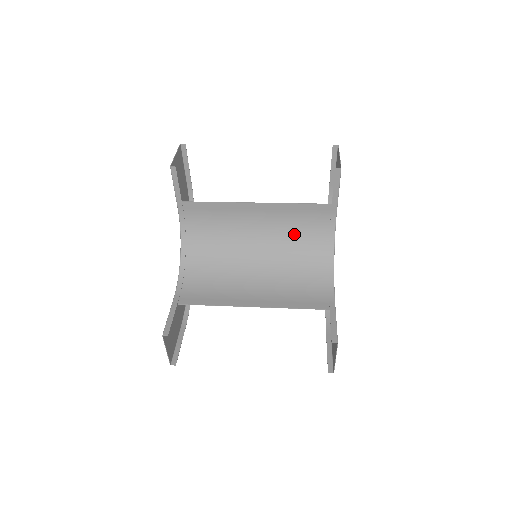
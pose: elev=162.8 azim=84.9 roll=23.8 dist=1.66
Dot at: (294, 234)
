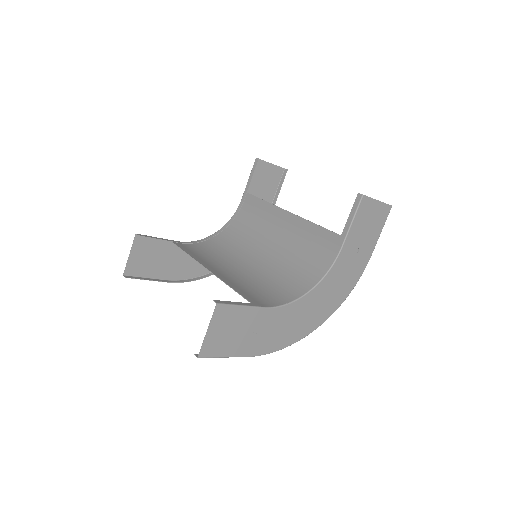
Dot at: (298, 255)
